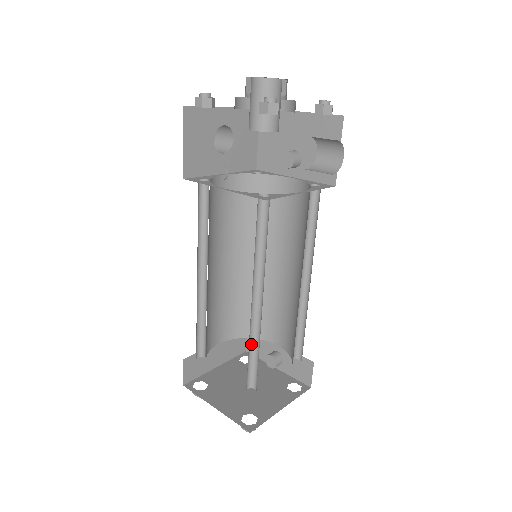
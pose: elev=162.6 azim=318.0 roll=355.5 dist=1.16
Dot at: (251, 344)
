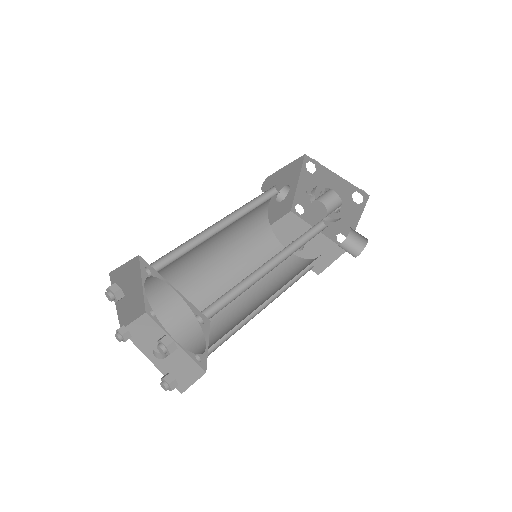
Dot at: (235, 287)
